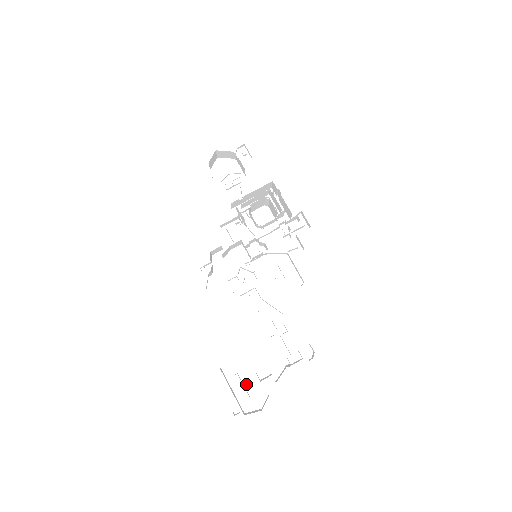
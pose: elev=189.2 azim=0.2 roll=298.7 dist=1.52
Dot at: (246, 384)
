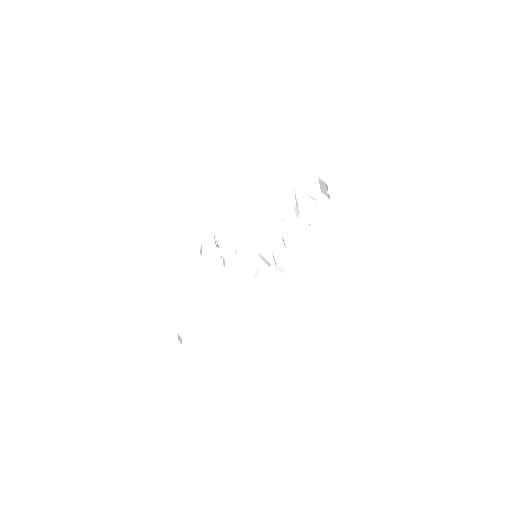
Dot at: (142, 328)
